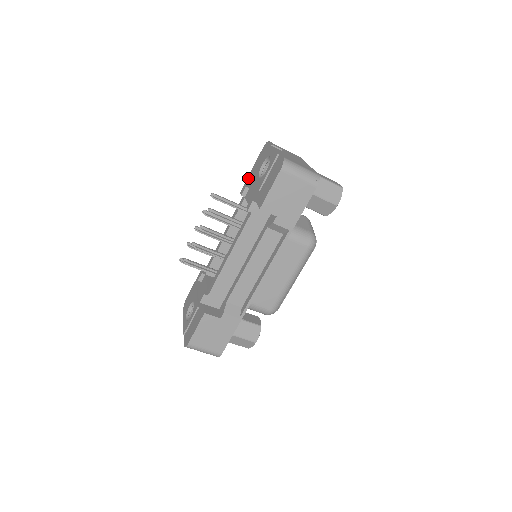
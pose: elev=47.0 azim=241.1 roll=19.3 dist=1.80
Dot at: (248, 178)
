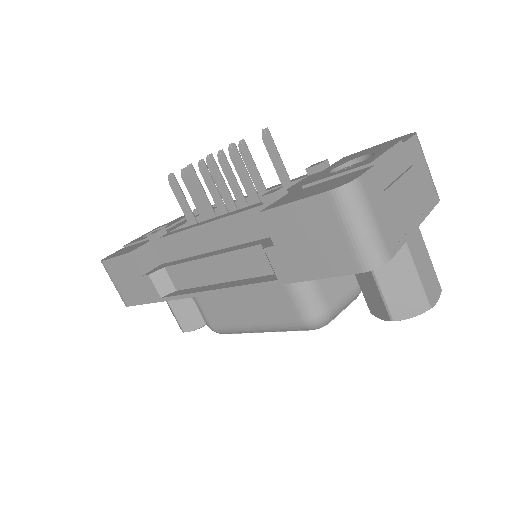
Dot at: (347, 156)
